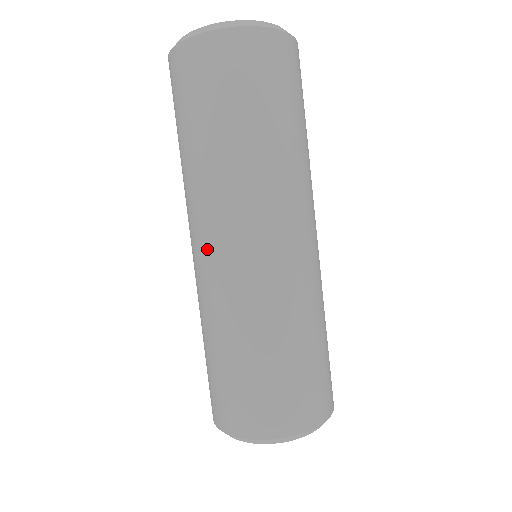
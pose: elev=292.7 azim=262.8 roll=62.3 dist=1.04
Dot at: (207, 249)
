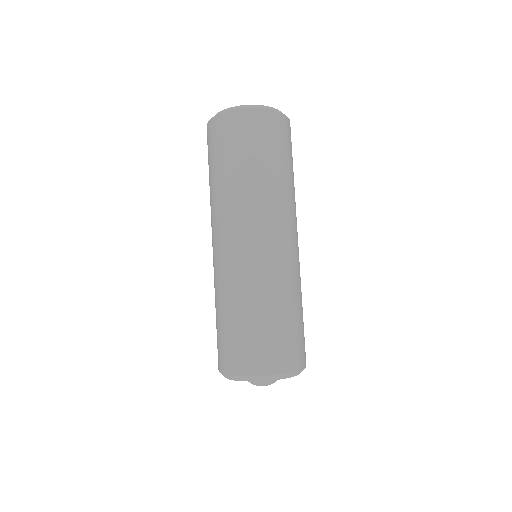
Dot at: (222, 244)
